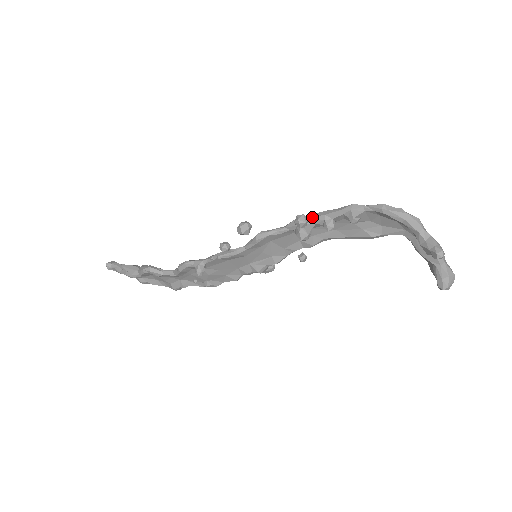
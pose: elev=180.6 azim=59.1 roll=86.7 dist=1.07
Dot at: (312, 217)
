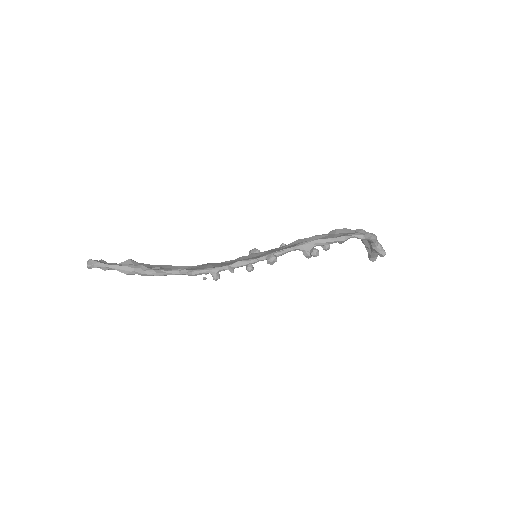
Dot at: (316, 243)
